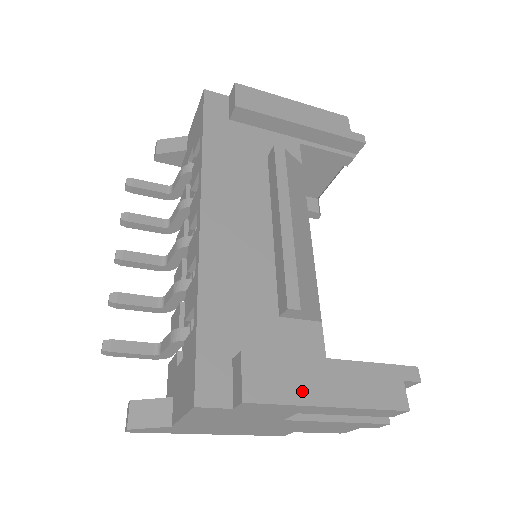
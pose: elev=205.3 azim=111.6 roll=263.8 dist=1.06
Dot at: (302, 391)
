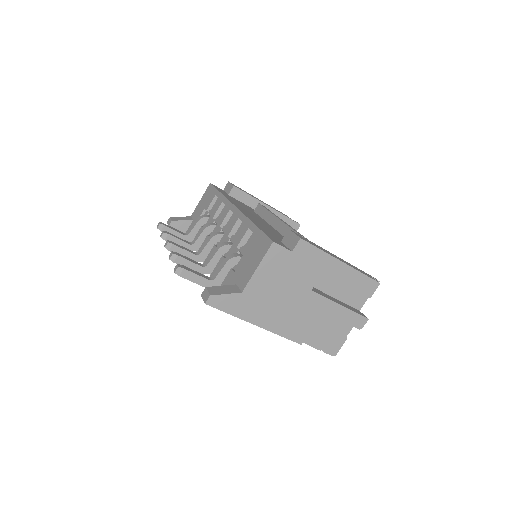
Dot at: (325, 251)
